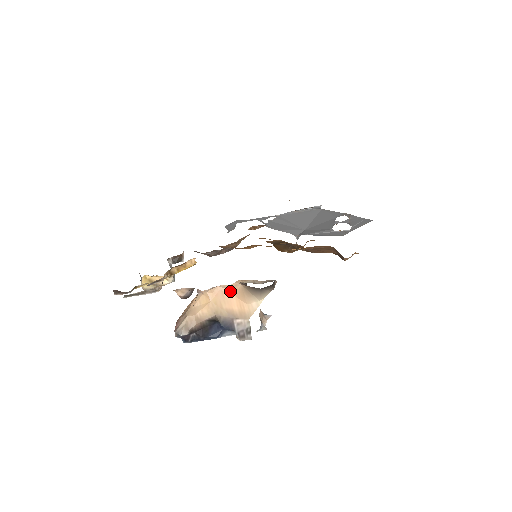
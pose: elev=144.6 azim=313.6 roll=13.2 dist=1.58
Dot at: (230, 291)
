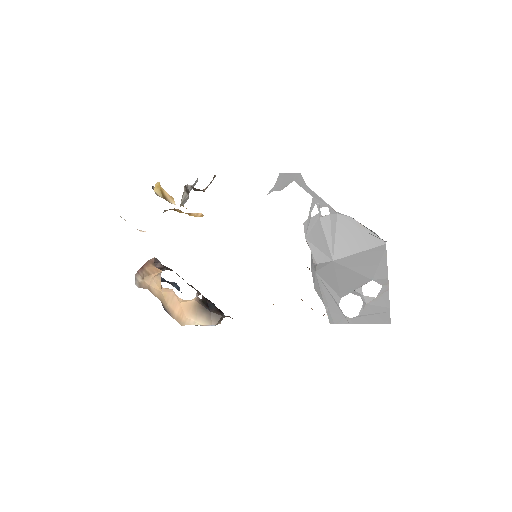
Dot at: (179, 300)
